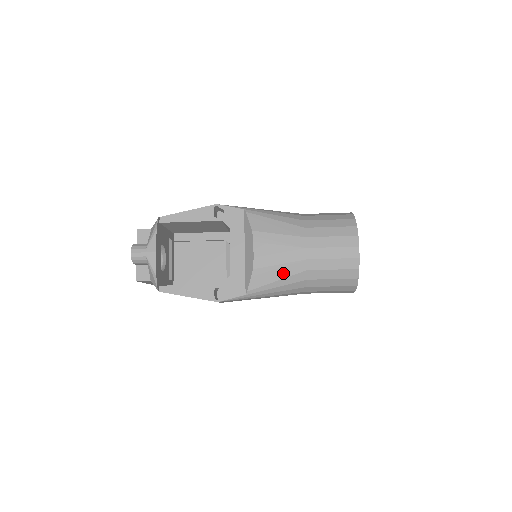
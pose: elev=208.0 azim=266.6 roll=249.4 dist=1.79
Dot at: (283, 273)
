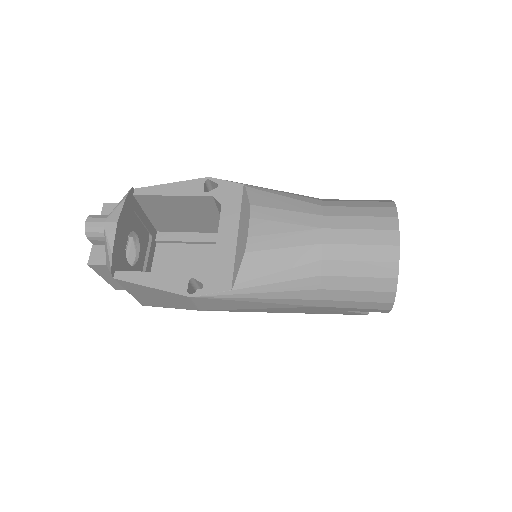
Dot at: (287, 261)
